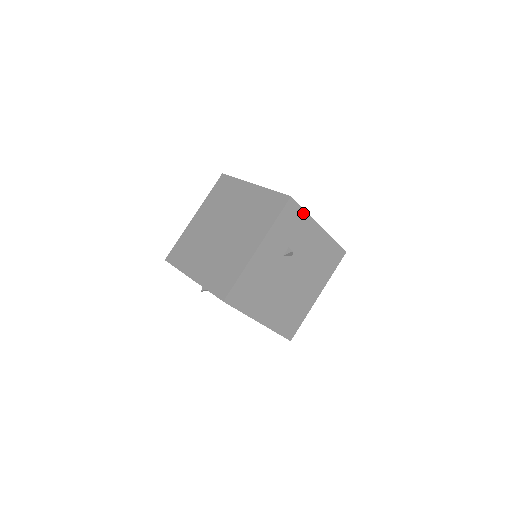
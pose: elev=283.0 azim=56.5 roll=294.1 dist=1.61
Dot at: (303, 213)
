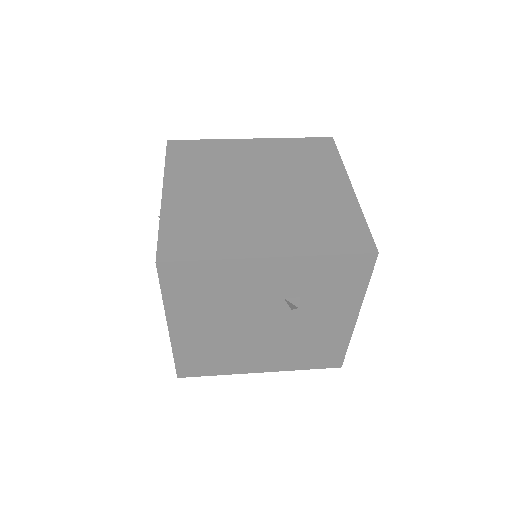
Dot at: (363, 284)
